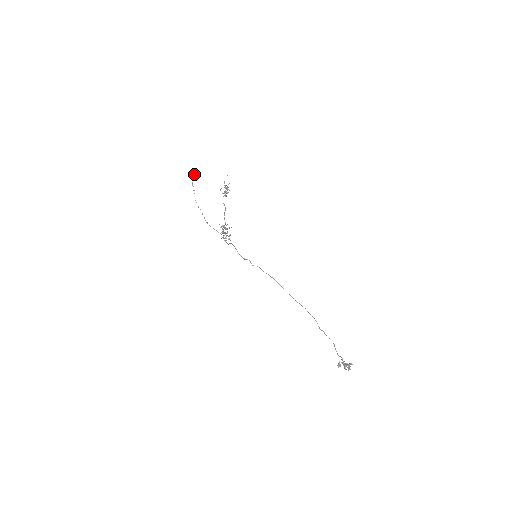
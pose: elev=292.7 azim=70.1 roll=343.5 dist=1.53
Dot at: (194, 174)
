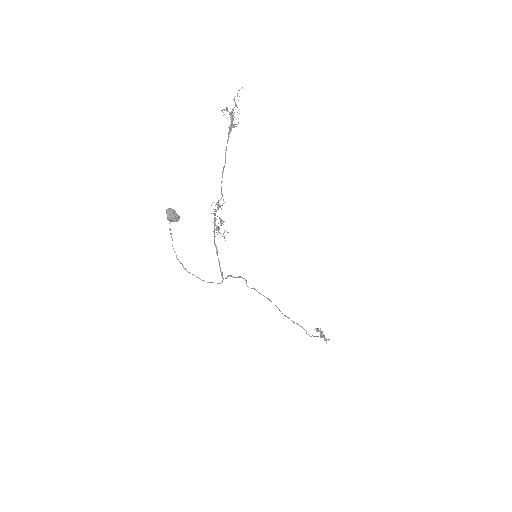
Dot at: (172, 219)
